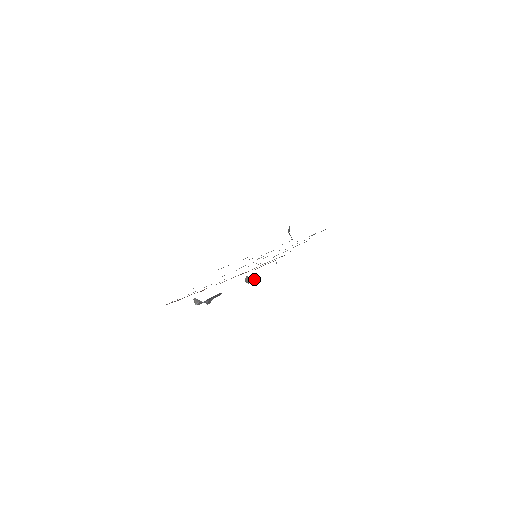
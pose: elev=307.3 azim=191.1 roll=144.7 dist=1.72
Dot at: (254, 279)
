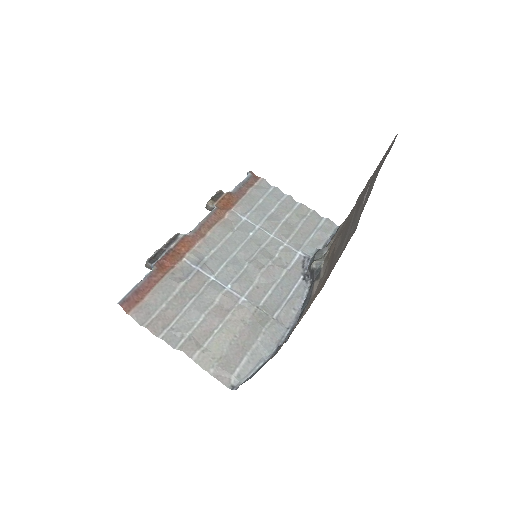
Dot at: occluded
